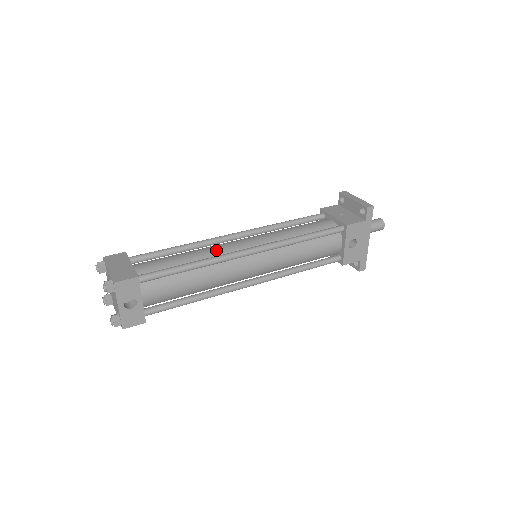
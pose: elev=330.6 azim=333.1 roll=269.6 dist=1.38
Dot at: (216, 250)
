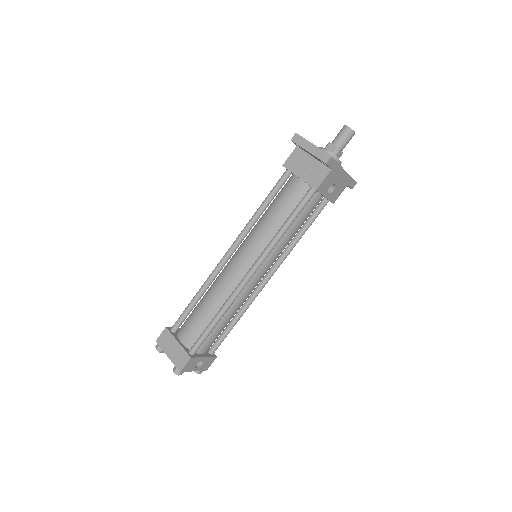
Dot at: (224, 288)
